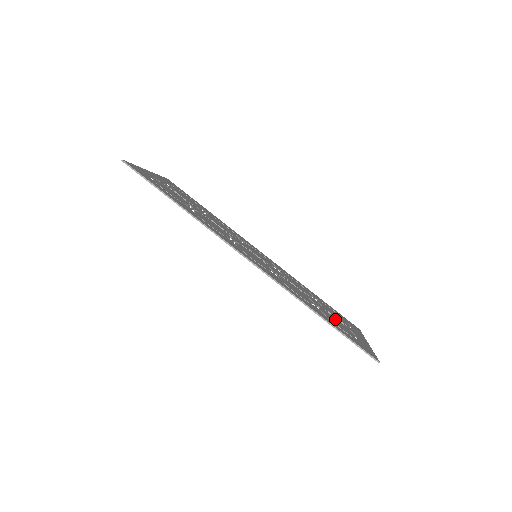
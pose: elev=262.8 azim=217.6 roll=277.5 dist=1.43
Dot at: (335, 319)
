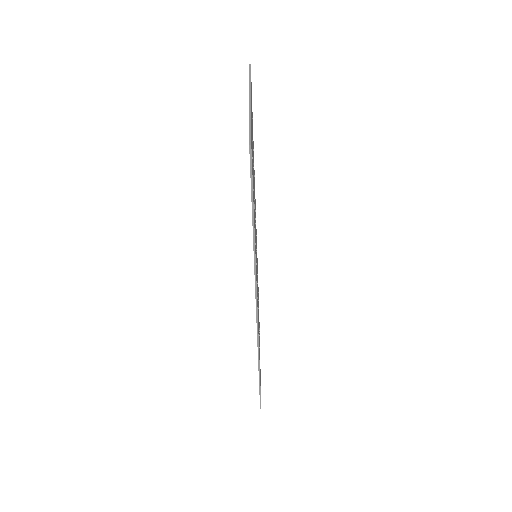
Dot at: occluded
